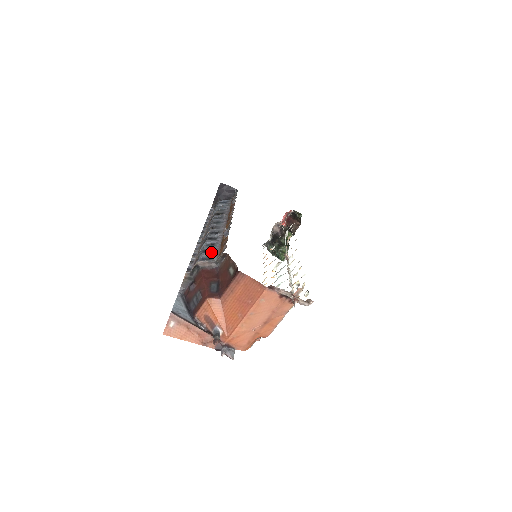
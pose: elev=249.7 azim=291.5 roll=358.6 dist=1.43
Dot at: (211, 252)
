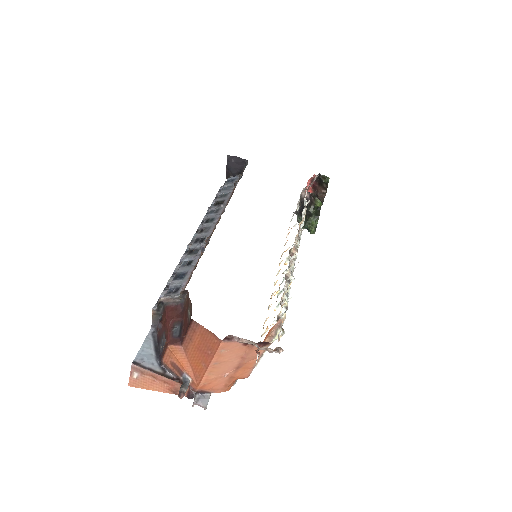
Dot at: (181, 278)
